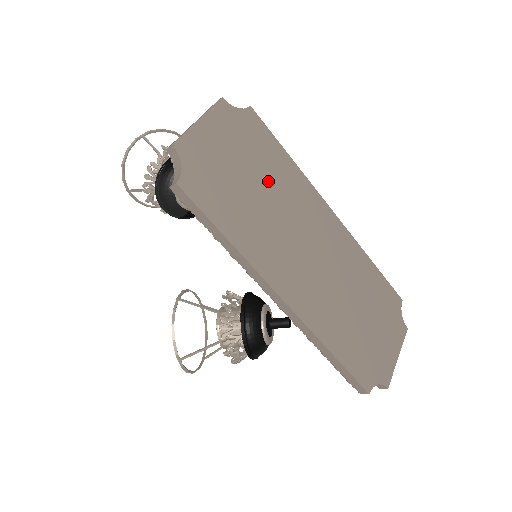
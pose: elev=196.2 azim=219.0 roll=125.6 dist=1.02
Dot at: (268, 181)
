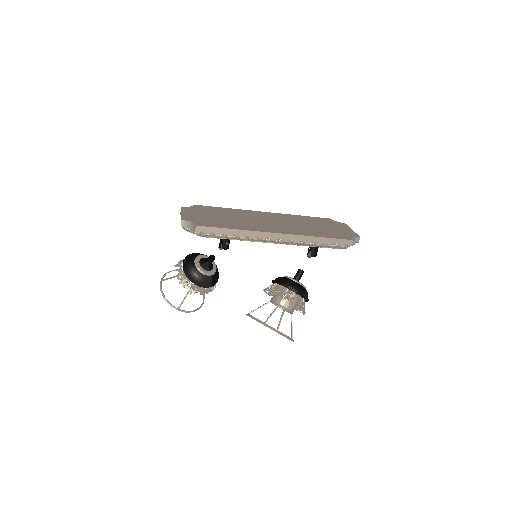
Dot at: (227, 215)
